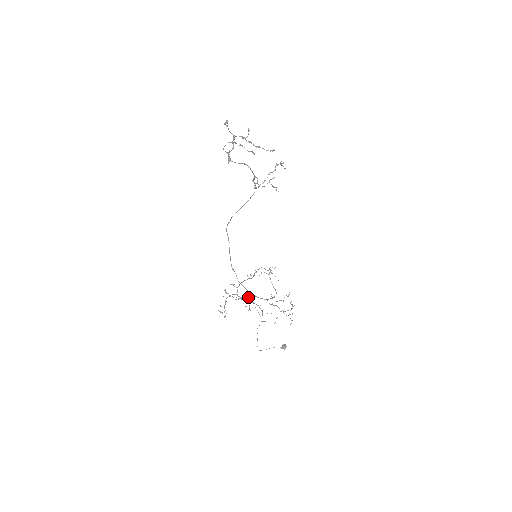
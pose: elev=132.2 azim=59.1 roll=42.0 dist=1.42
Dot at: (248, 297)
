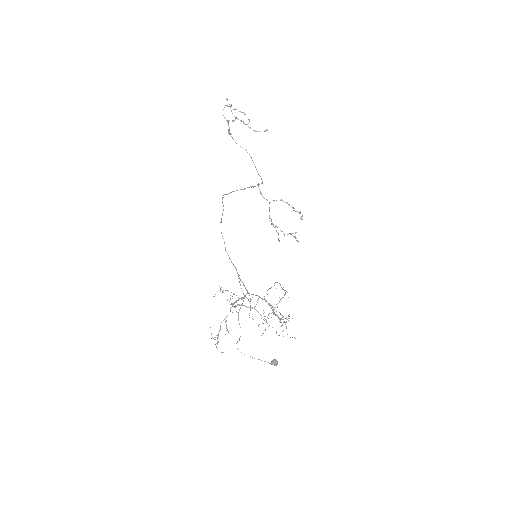
Dot at: (241, 298)
